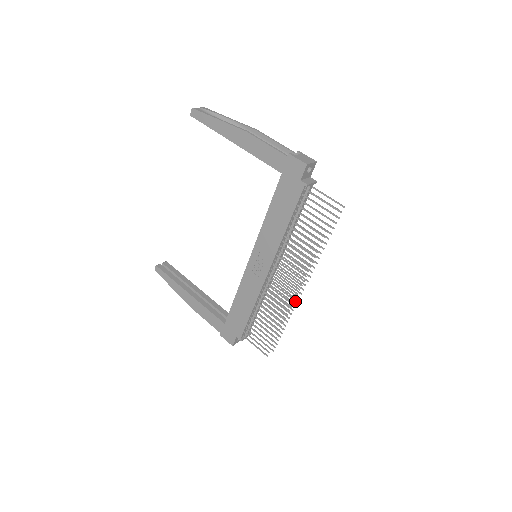
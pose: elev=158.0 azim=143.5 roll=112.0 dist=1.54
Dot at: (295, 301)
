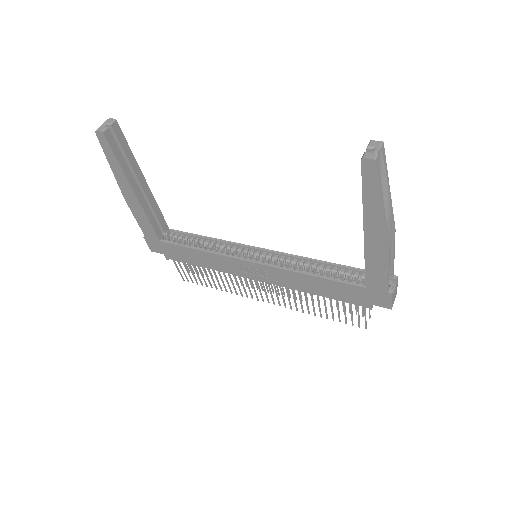
Dot at: (252, 287)
